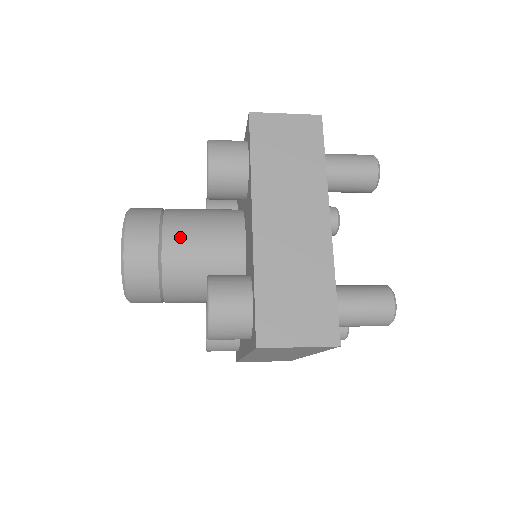
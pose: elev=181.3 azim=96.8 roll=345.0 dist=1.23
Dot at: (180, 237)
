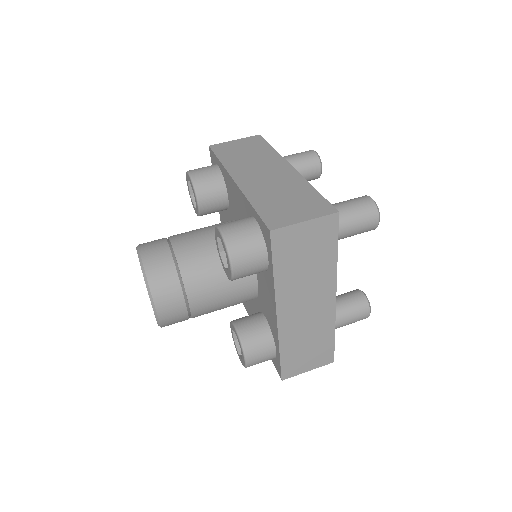
Dot at: (203, 297)
